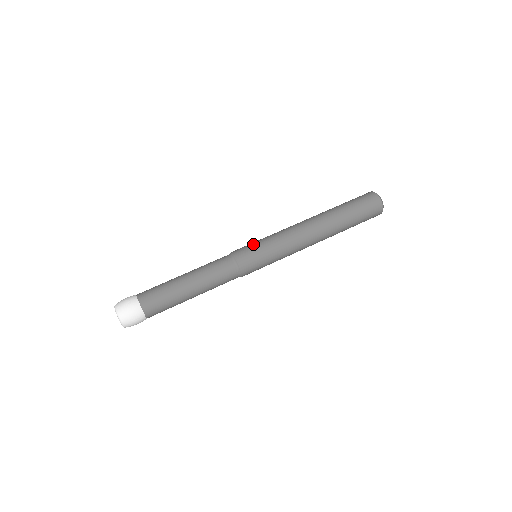
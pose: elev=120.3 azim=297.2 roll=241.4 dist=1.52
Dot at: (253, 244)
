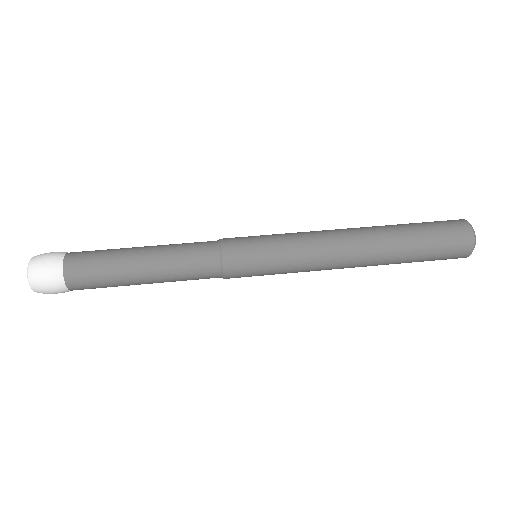
Dot at: (256, 236)
